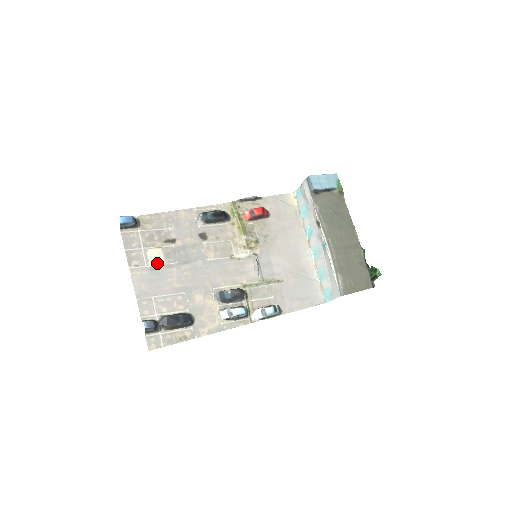
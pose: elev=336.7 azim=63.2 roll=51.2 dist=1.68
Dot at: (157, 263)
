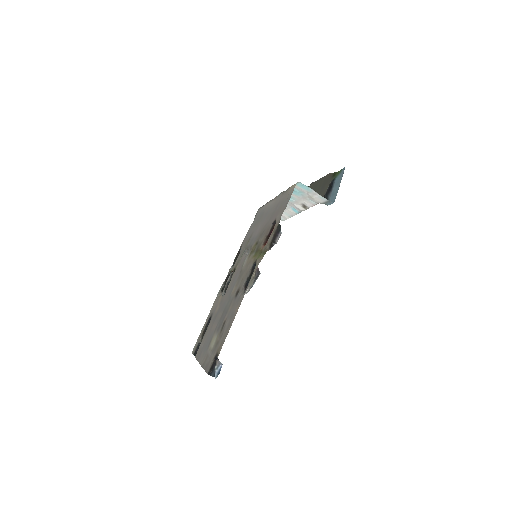
Dot at: (212, 341)
